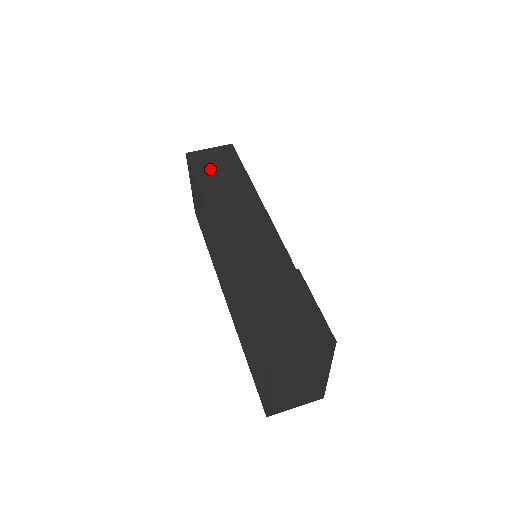
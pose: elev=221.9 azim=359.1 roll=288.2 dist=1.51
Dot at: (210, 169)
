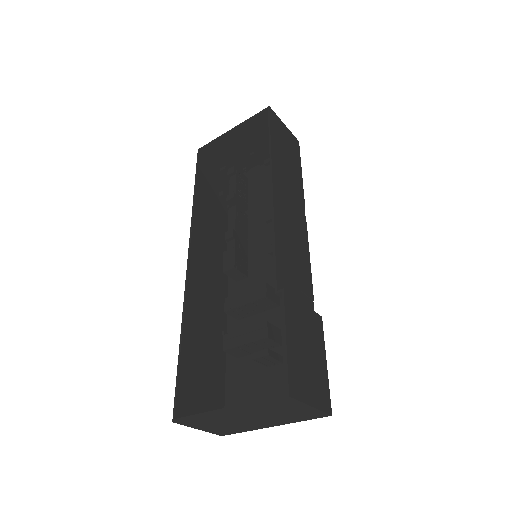
Dot at: (282, 145)
